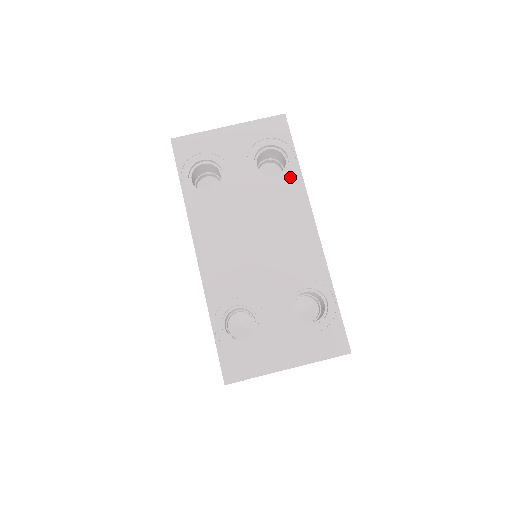
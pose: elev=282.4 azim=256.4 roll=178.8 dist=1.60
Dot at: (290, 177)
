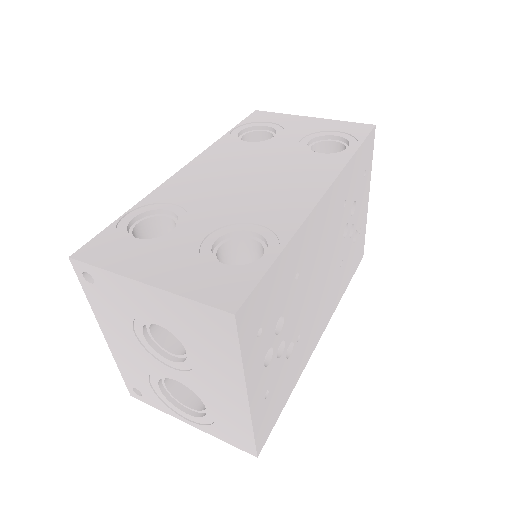
Dot at: (335, 157)
